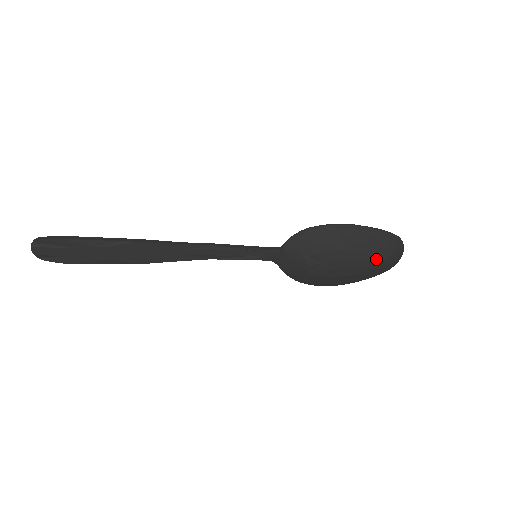
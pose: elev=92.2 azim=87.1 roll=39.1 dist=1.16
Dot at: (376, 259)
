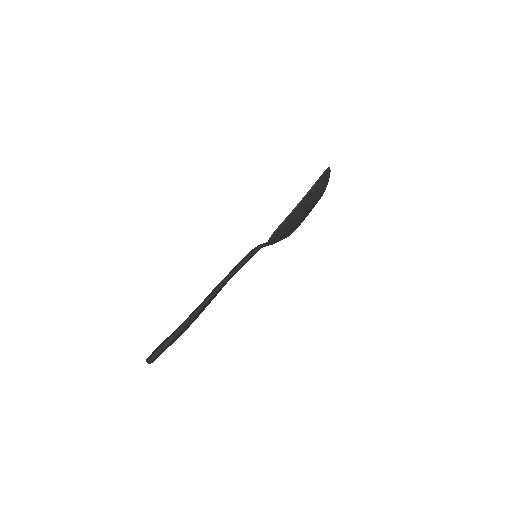
Dot at: (321, 195)
